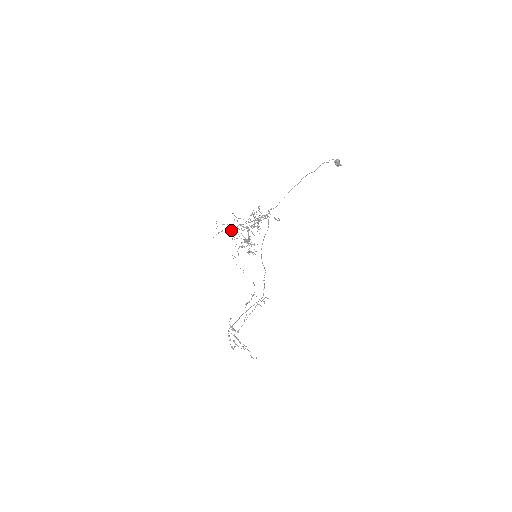
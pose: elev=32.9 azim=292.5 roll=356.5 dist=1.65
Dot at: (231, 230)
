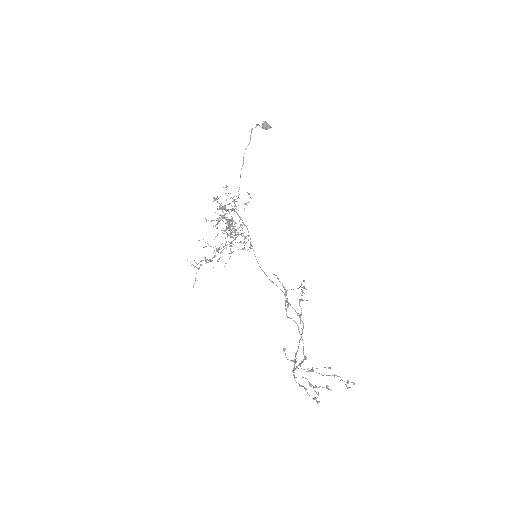
Dot at: (210, 261)
